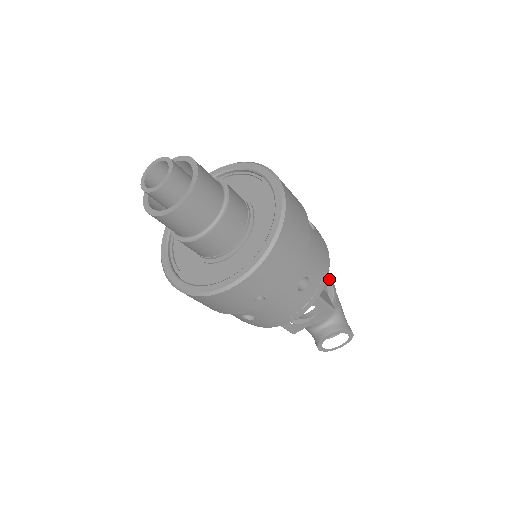
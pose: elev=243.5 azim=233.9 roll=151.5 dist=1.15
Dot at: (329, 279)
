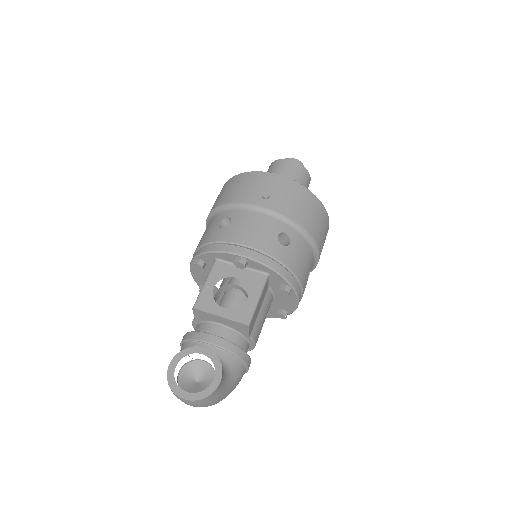
Dot at: occluded
